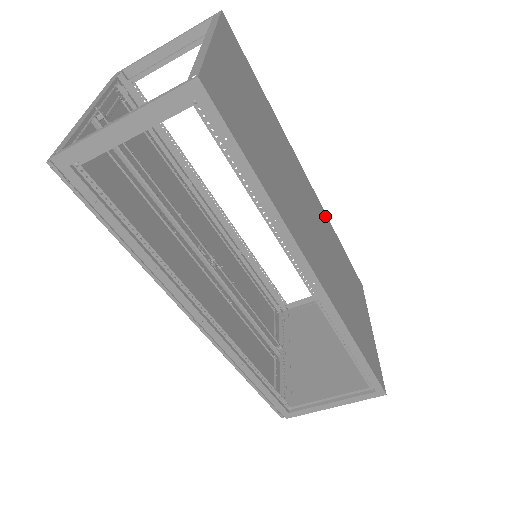
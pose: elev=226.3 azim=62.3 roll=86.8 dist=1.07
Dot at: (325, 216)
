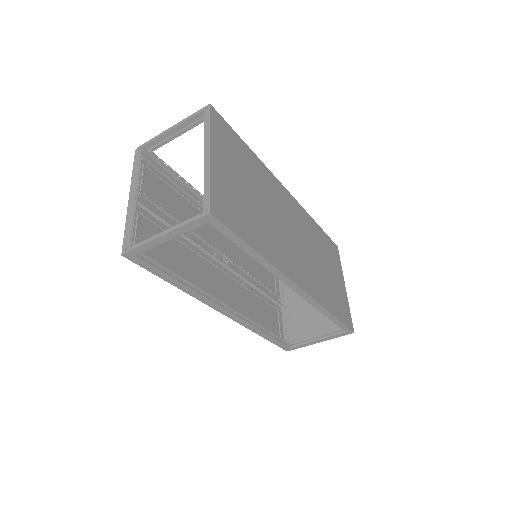
Dot at: (303, 212)
